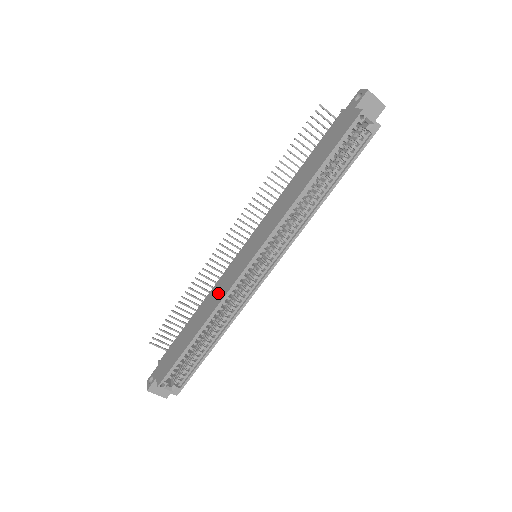
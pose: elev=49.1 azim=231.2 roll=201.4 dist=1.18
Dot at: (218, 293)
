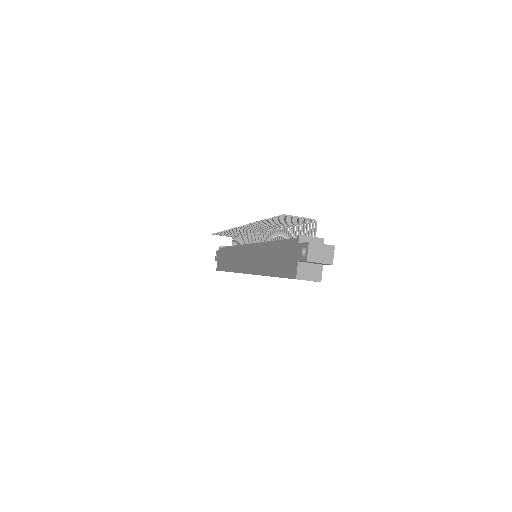
Dot at: (235, 261)
